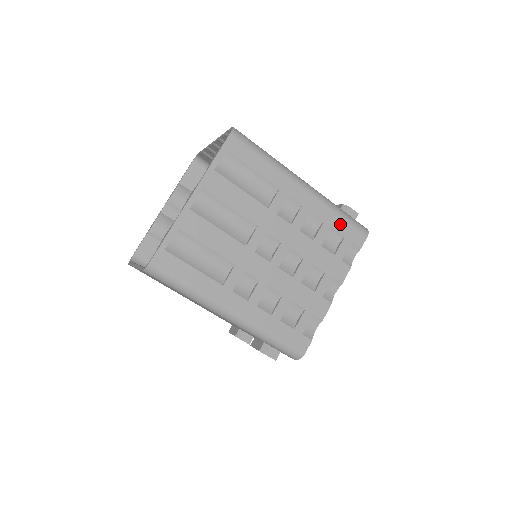
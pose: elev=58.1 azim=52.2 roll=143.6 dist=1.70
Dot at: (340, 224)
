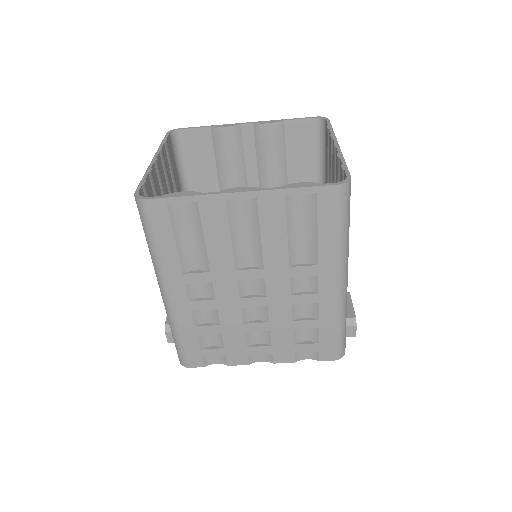
Dot at: (328, 333)
